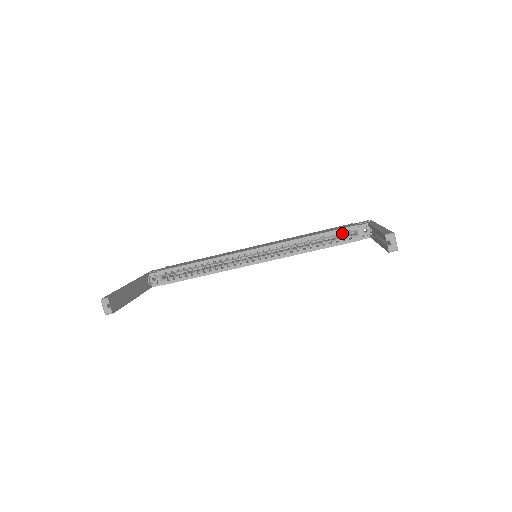
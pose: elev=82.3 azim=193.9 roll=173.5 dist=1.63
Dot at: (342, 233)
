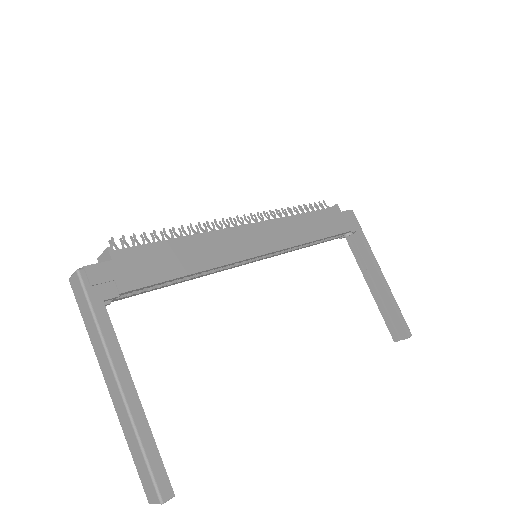
Dot at: occluded
